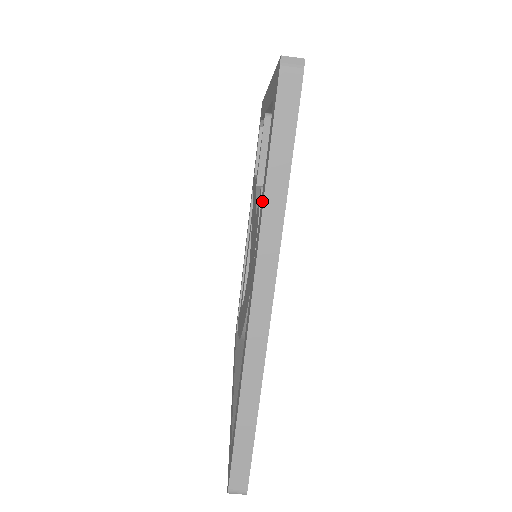
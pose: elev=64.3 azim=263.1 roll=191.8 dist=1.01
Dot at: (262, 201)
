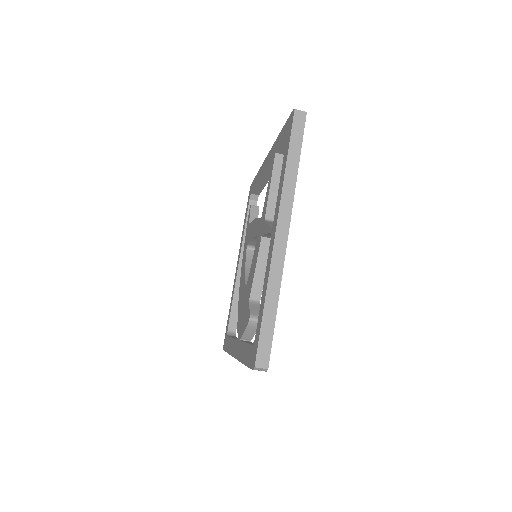
Dot at: (243, 354)
